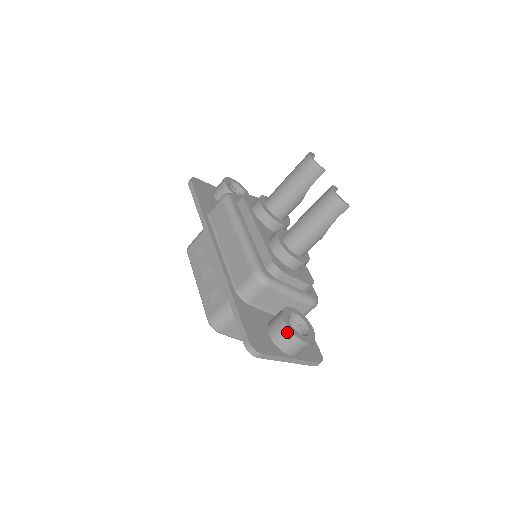
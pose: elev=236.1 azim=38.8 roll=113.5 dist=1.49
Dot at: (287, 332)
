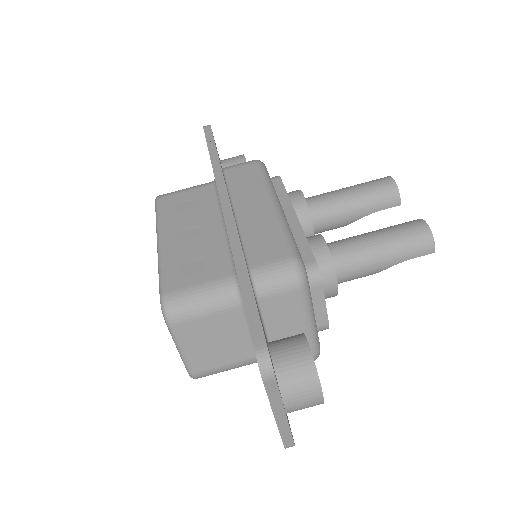
Dot at: (309, 367)
